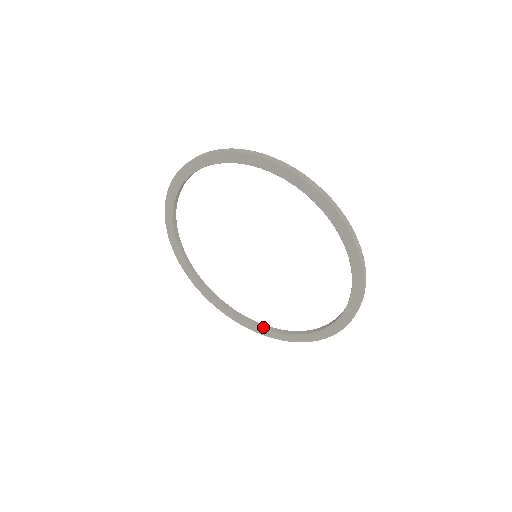
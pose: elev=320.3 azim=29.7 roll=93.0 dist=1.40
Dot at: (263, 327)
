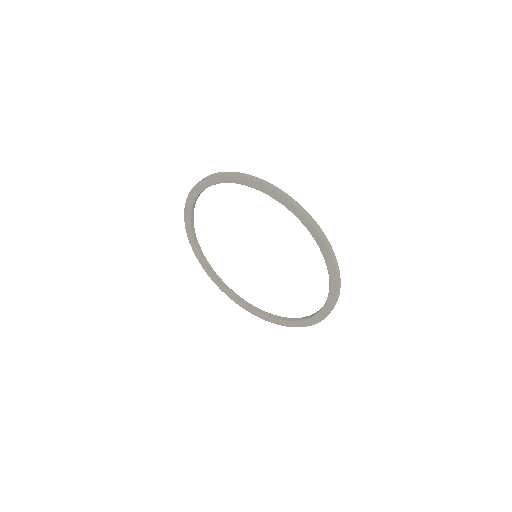
Dot at: (316, 313)
